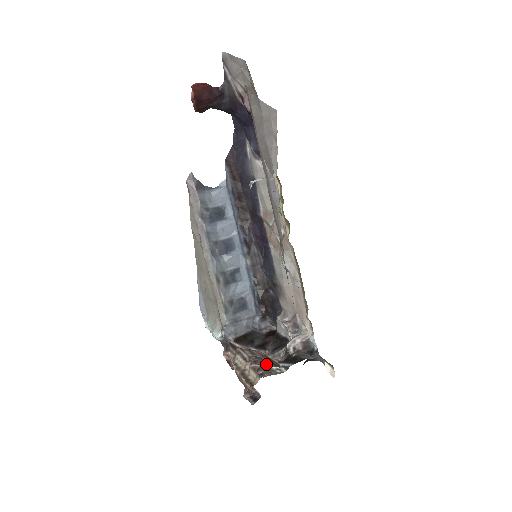
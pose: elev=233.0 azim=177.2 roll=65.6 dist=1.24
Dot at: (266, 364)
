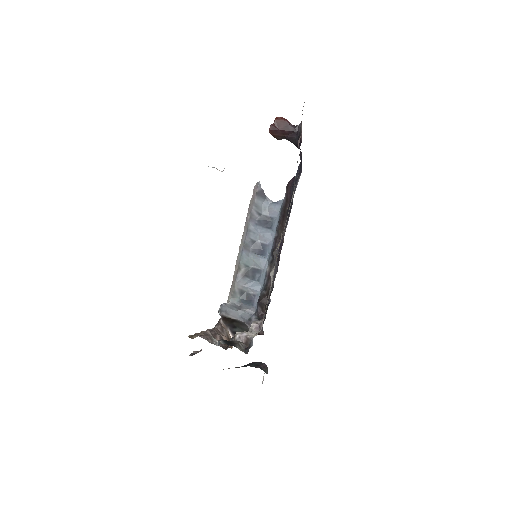
Dot at: (216, 337)
